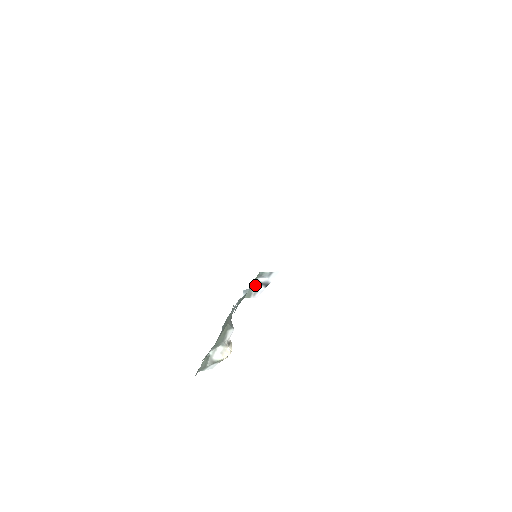
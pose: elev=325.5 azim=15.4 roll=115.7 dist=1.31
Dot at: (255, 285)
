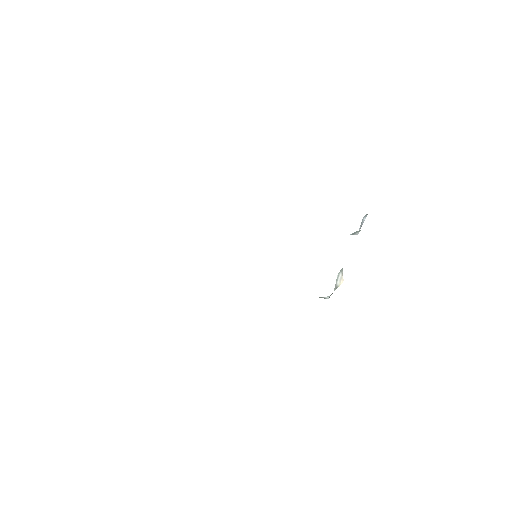
Dot at: (361, 223)
